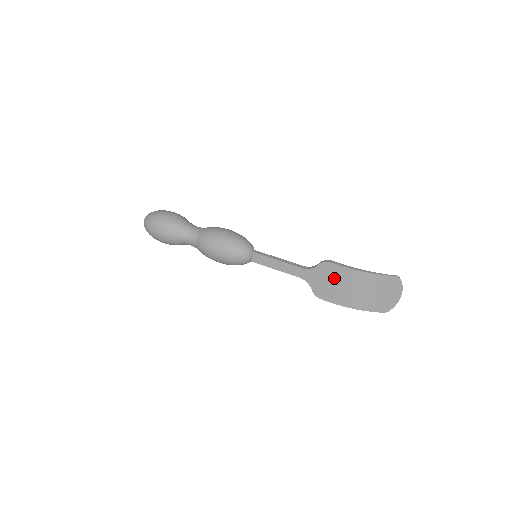
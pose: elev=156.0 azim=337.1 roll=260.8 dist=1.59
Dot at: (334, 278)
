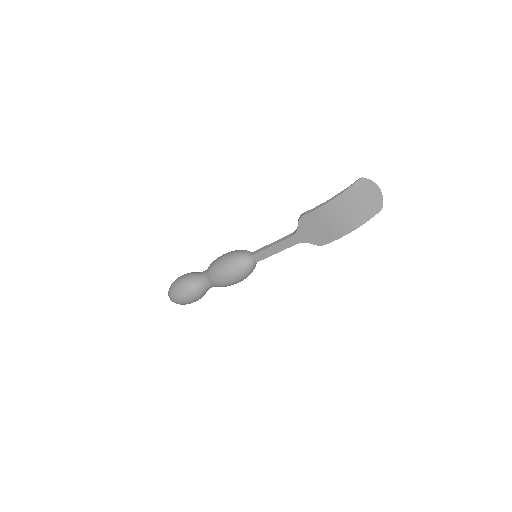
Dot at: (317, 223)
